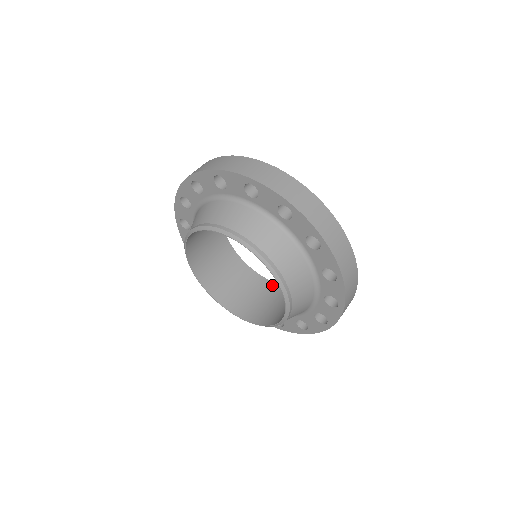
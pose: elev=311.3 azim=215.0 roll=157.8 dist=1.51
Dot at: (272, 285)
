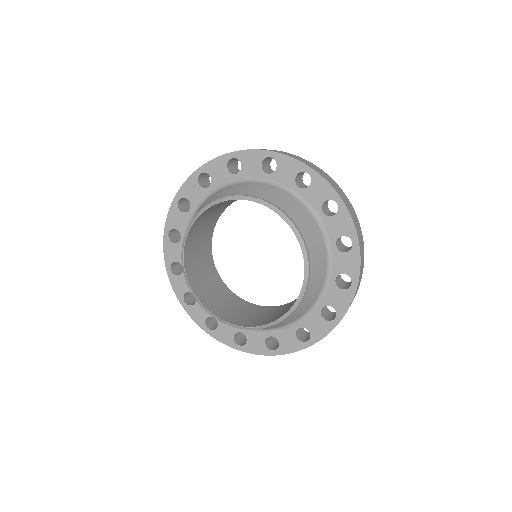
Dot at: occluded
